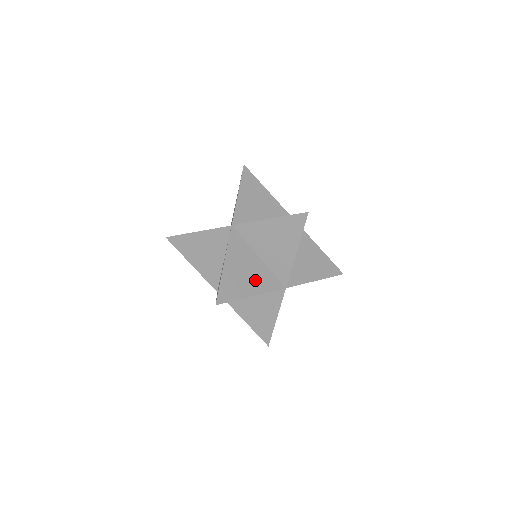
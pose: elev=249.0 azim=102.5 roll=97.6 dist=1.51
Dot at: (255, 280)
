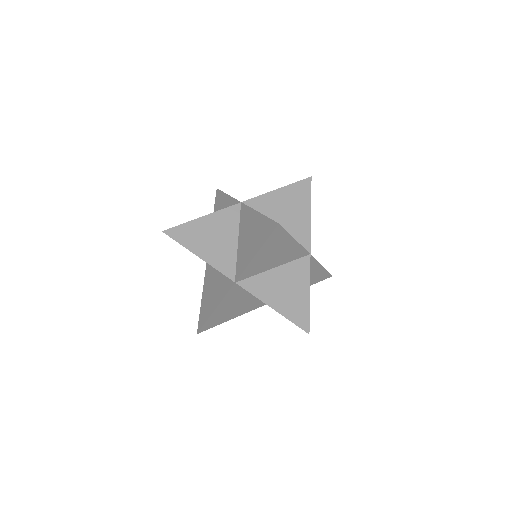
Dot at: (241, 309)
